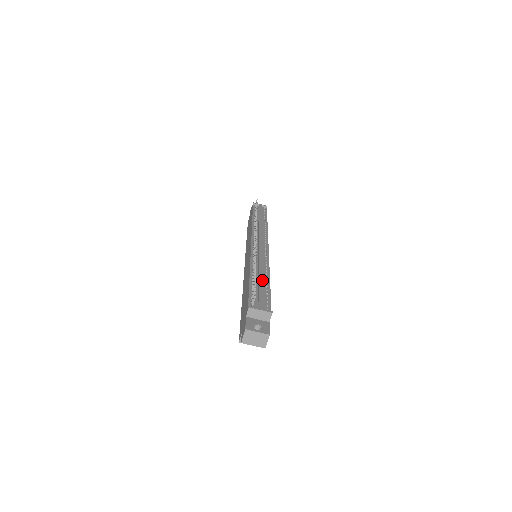
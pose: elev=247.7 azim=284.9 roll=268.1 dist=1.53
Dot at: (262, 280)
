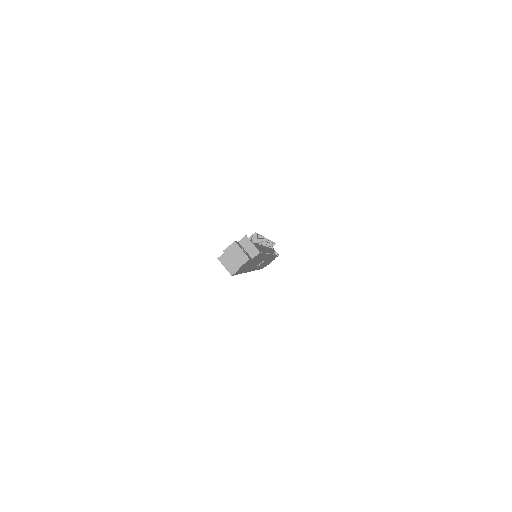
Dot at: (260, 246)
